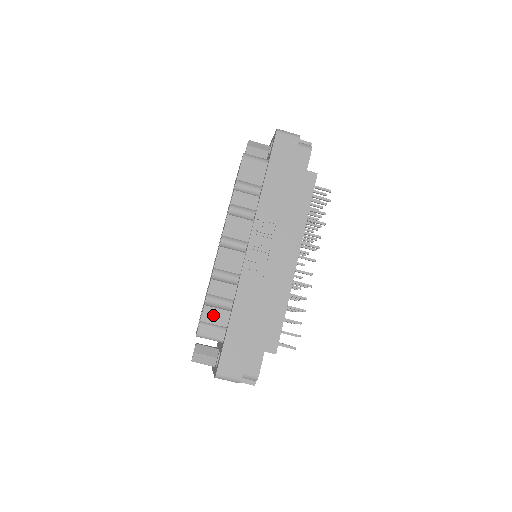
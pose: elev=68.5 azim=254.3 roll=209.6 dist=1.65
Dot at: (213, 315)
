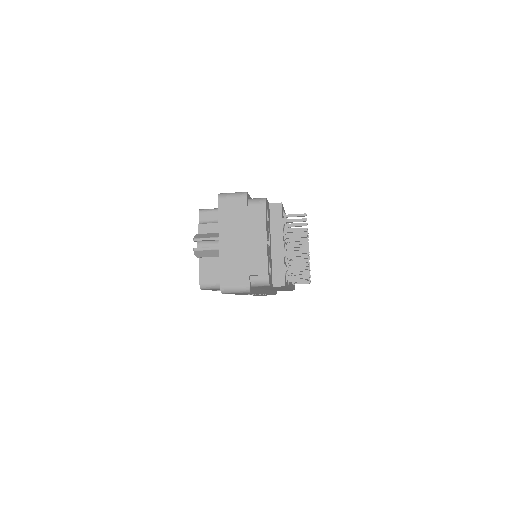
Dot at: occluded
